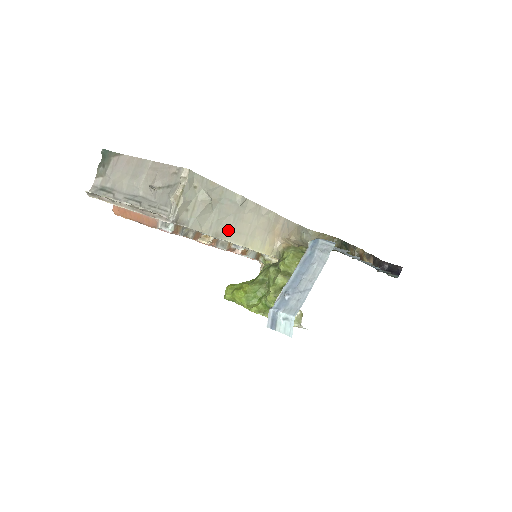
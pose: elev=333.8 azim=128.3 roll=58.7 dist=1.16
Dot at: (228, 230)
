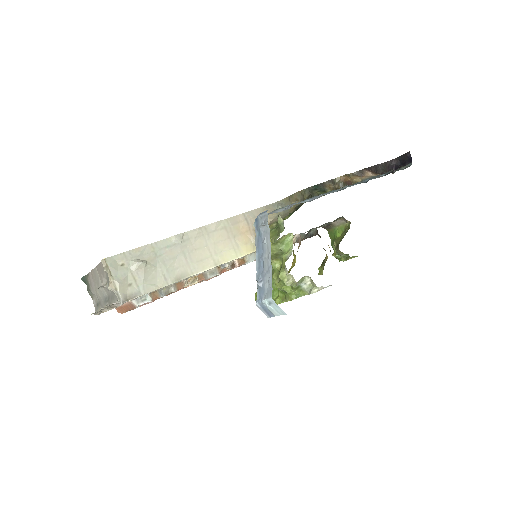
Dot at: (186, 267)
